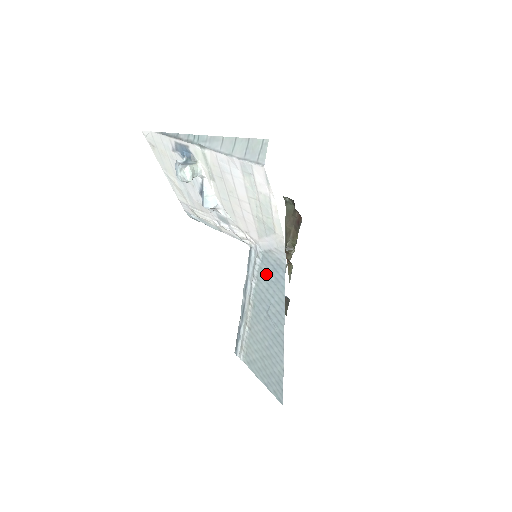
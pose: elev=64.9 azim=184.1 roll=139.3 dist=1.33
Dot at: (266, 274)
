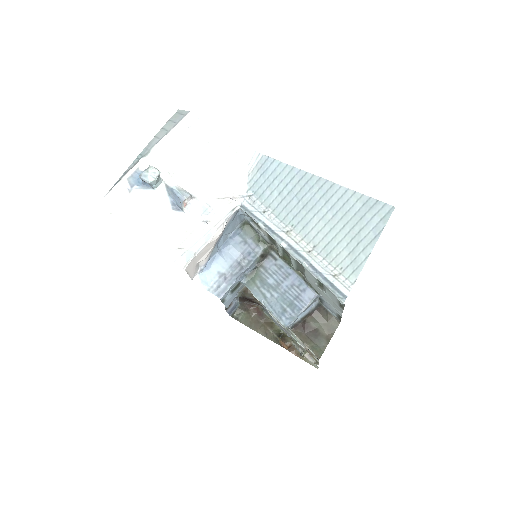
Dot at: (266, 189)
